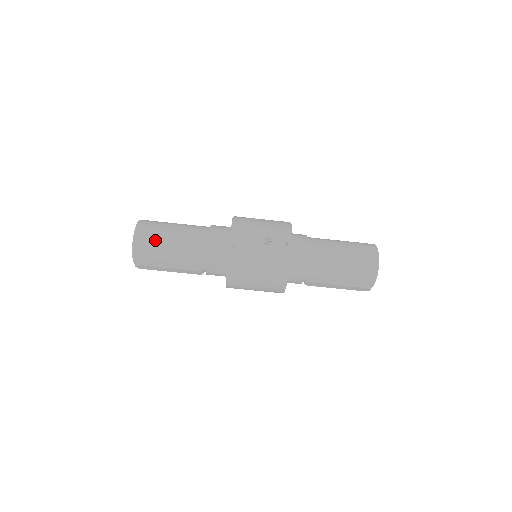
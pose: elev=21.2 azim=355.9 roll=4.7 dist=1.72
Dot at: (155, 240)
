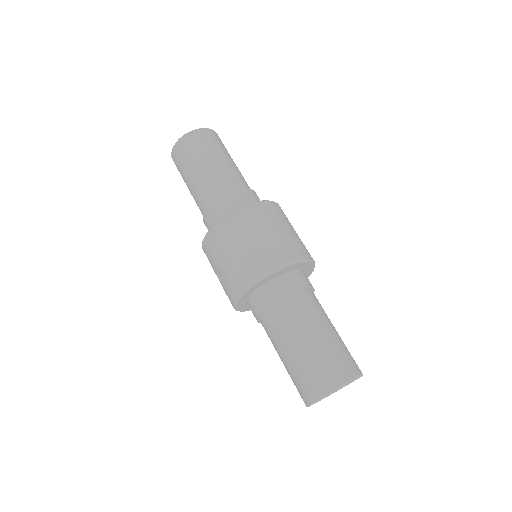
Dot at: (181, 171)
